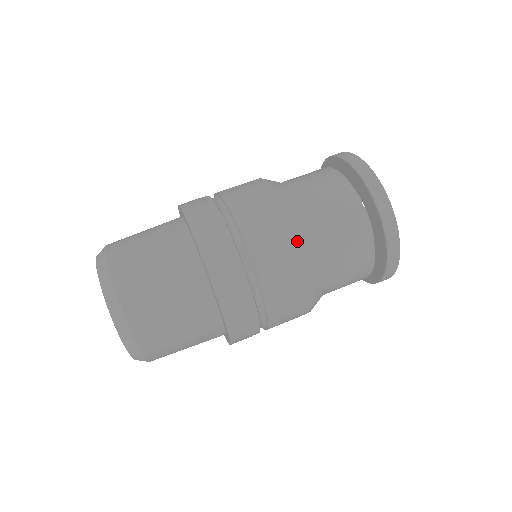
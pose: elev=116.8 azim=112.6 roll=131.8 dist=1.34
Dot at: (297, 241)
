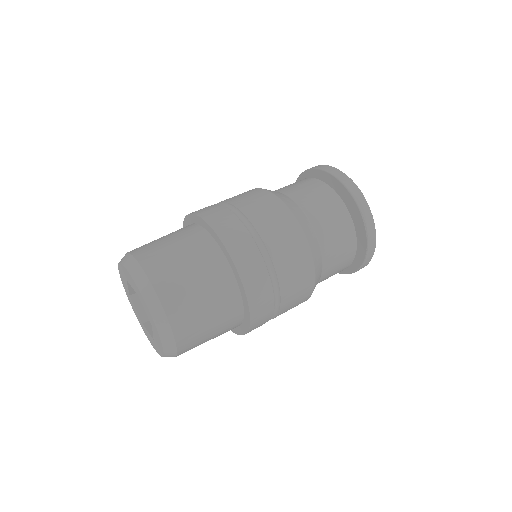
Dot at: (295, 221)
